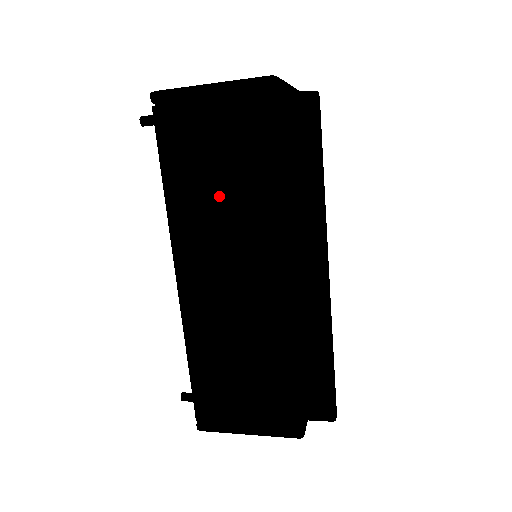
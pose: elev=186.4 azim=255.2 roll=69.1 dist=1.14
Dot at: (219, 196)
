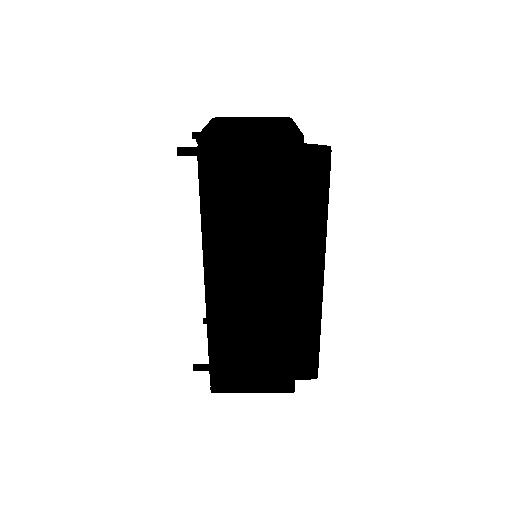
Dot at: (248, 221)
